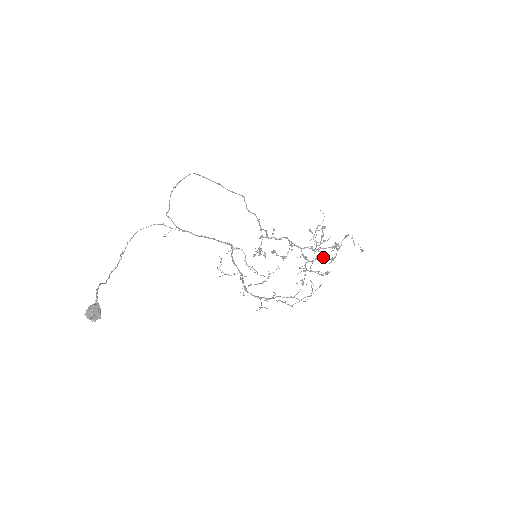
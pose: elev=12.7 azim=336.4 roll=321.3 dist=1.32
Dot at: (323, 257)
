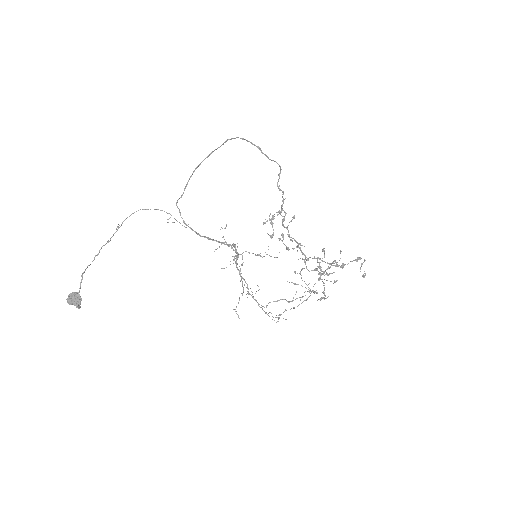
Dot at: (319, 280)
